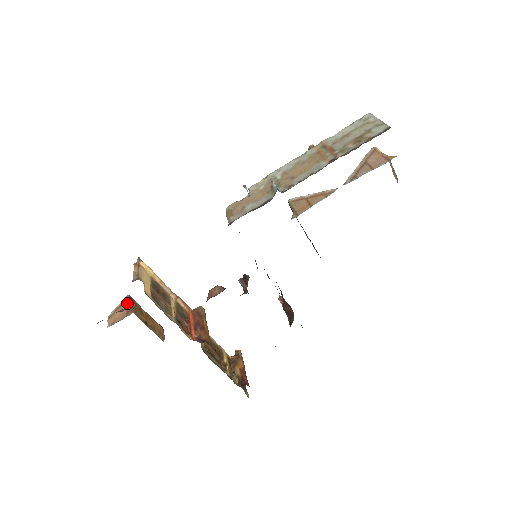
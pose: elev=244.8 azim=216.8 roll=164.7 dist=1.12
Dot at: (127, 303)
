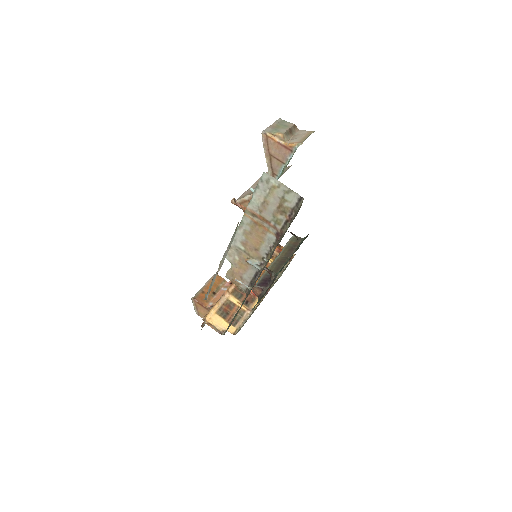
Dot at: (199, 304)
